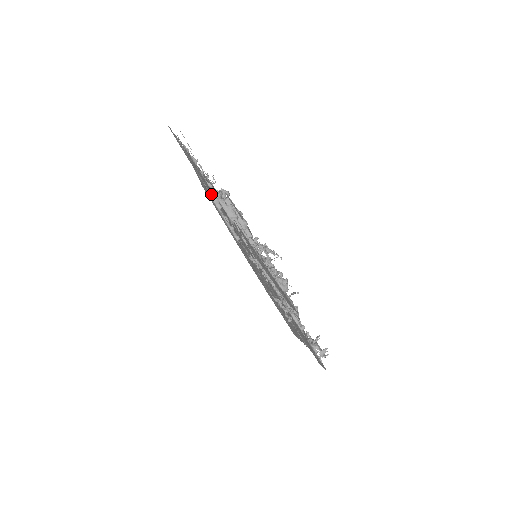
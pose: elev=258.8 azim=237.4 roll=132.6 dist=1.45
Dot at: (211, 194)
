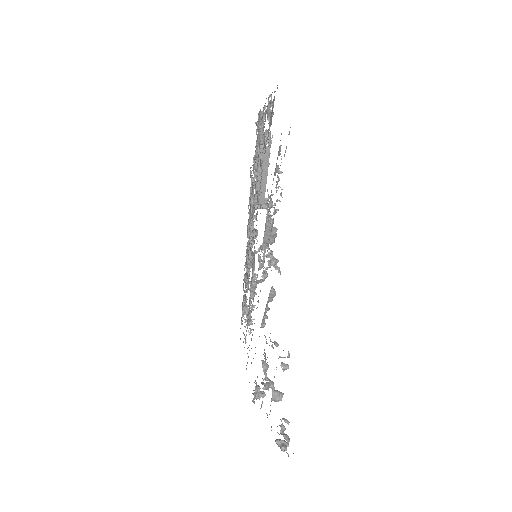
Dot at: occluded
